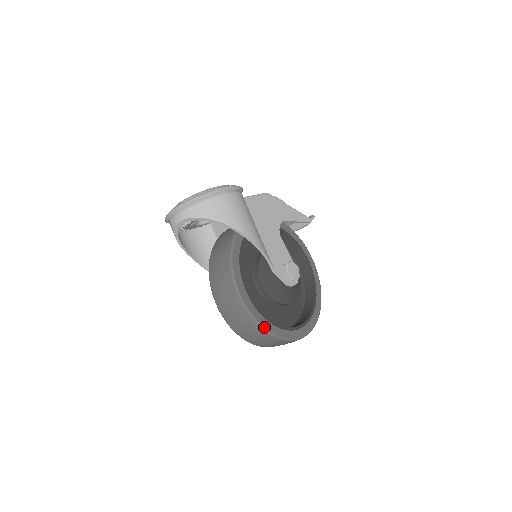
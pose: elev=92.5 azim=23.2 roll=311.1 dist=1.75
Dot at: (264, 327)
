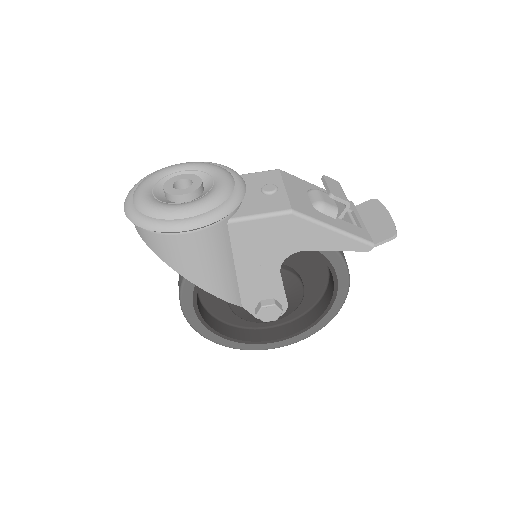
Dot at: (207, 338)
